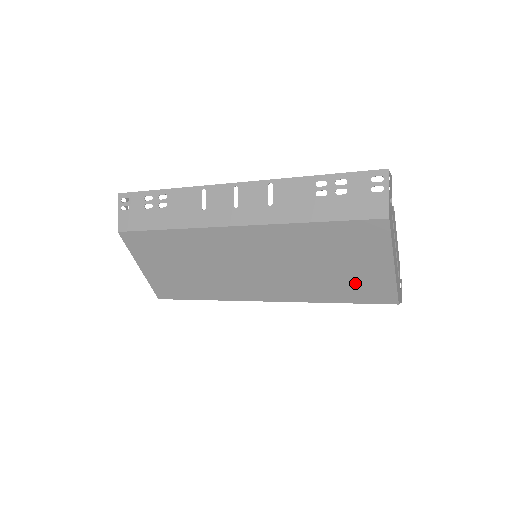
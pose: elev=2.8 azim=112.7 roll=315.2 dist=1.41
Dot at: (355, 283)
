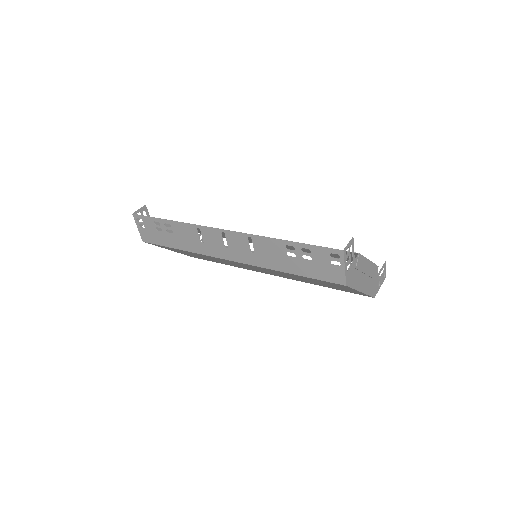
Dot at: occluded
